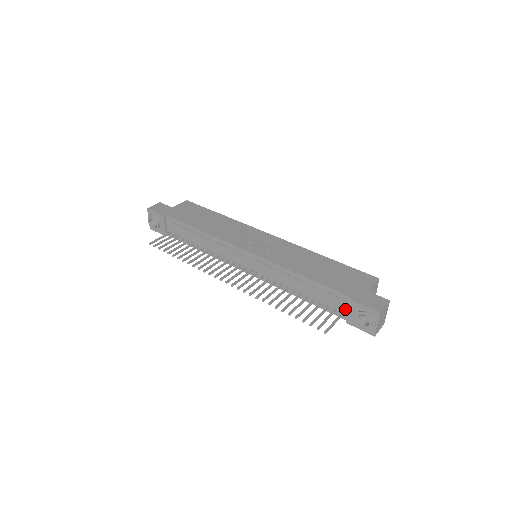
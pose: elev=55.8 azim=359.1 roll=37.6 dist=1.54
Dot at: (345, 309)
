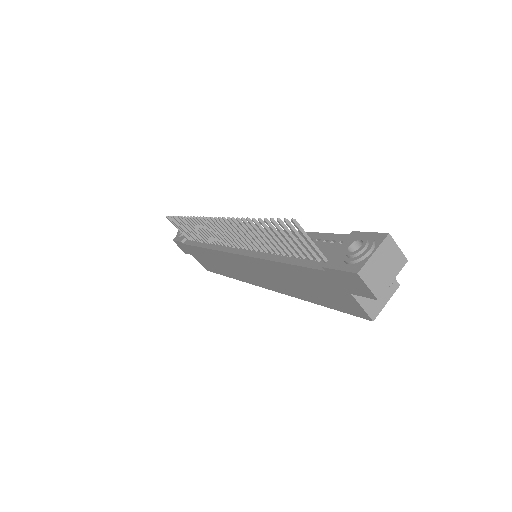
Dot at: occluded
